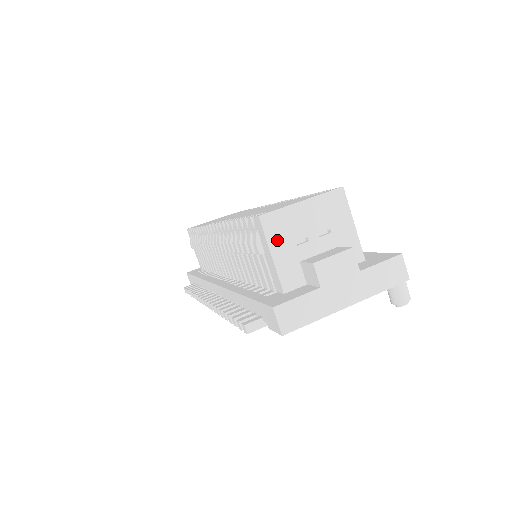
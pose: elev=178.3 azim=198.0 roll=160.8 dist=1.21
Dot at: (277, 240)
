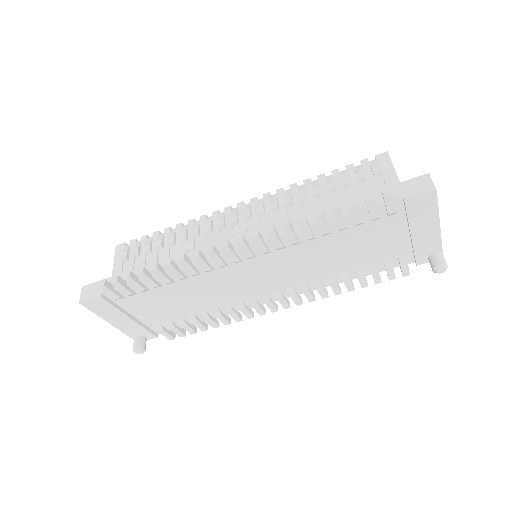
Dot at: occluded
